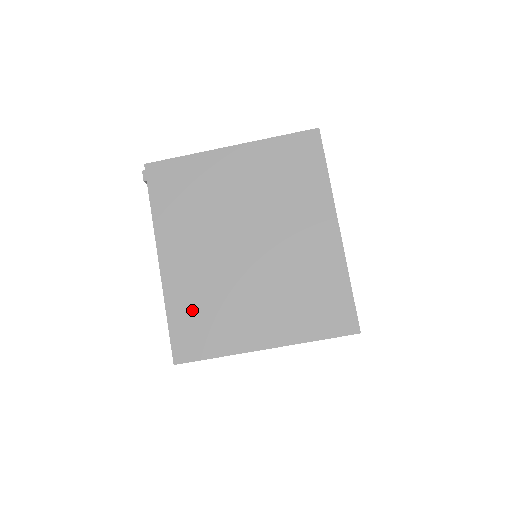
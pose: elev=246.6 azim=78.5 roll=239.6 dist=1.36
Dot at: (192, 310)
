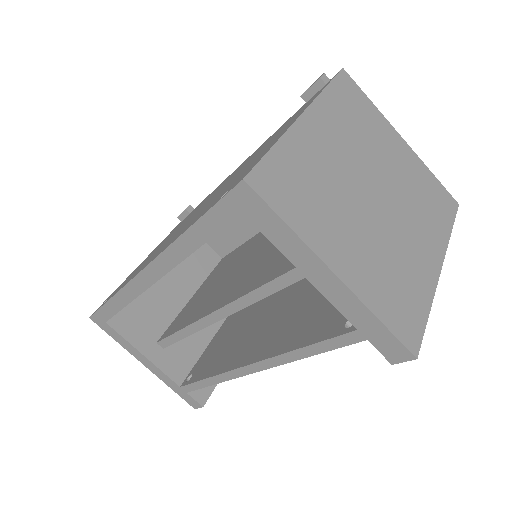
Dot at: (299, 170)
